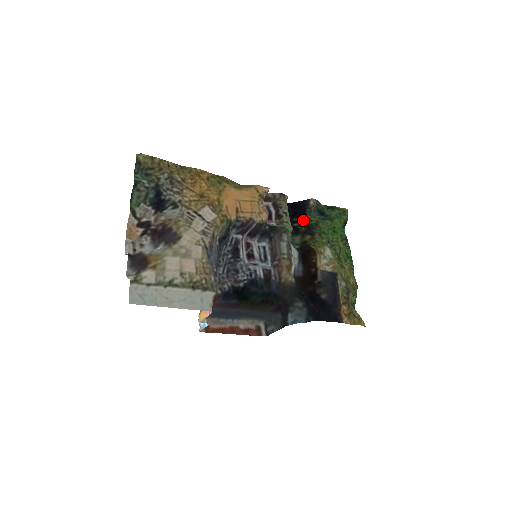
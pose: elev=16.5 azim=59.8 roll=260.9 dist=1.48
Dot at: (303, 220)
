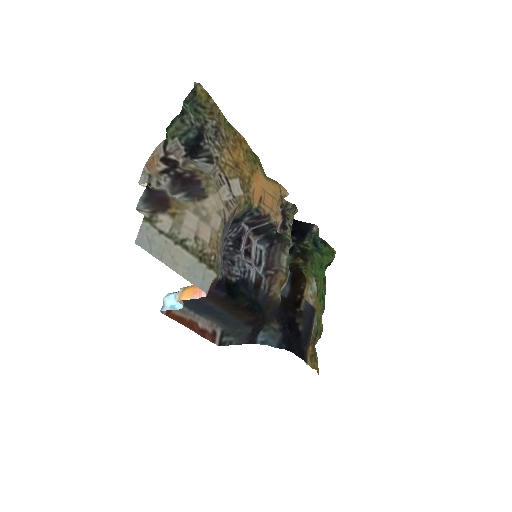
Dot at: (301, 242)
